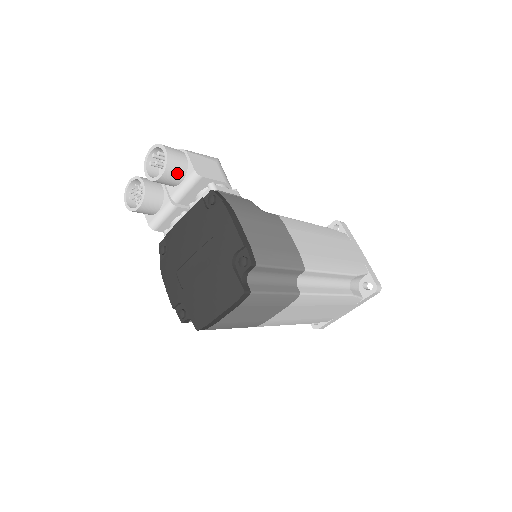
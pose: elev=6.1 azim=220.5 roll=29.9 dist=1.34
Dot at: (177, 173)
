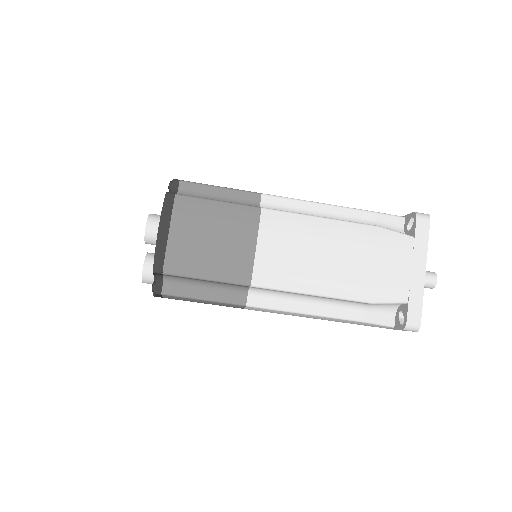
Dot at: occluded
